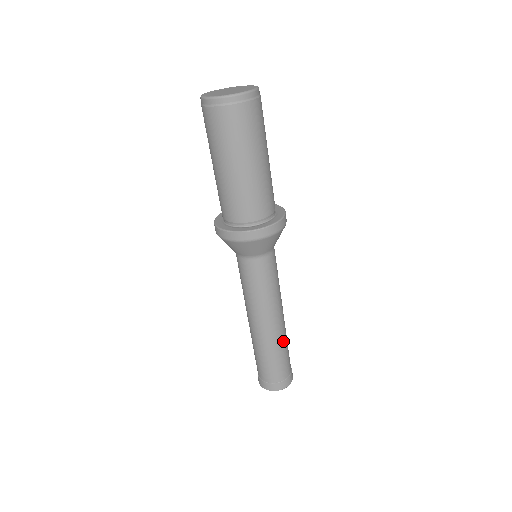
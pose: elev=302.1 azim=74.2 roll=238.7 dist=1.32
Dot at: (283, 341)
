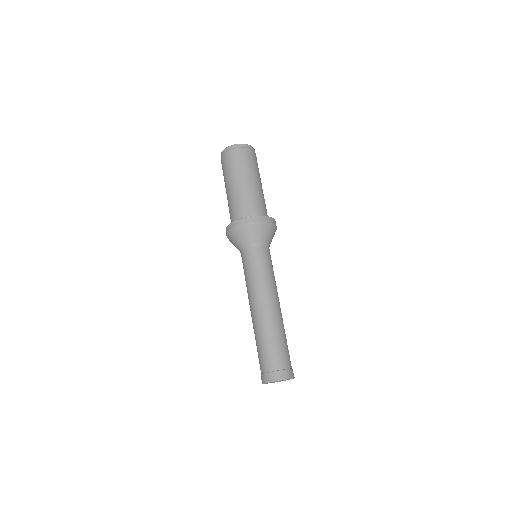
Dot at: (280, 328)
